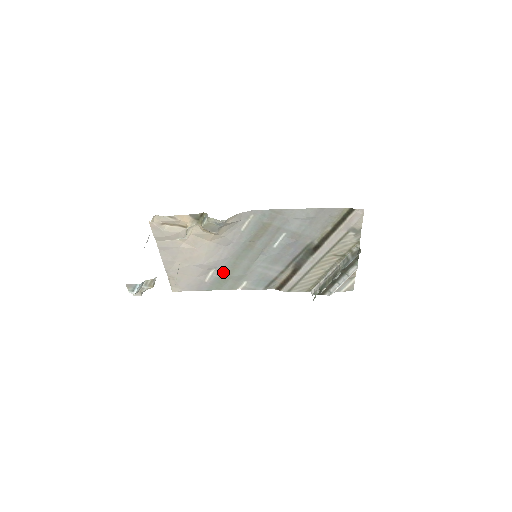
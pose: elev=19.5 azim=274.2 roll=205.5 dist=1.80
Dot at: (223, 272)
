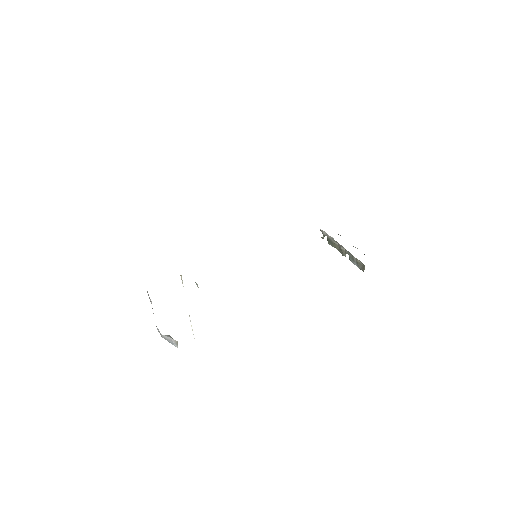
Dot at: occluded
